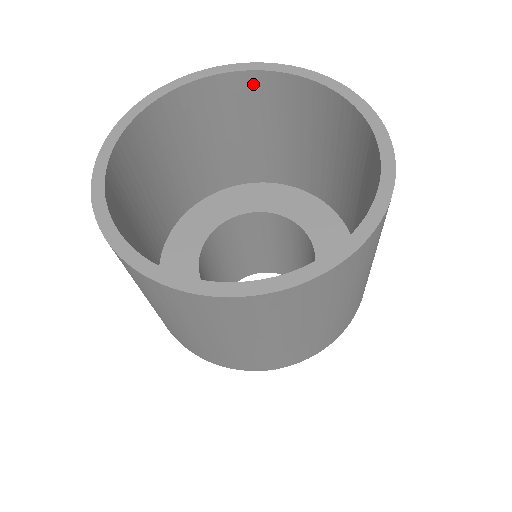
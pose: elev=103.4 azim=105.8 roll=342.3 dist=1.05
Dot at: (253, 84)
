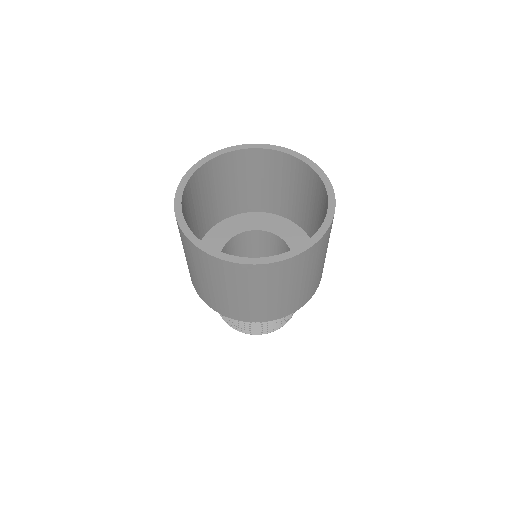
Dot at: (300, 167)
